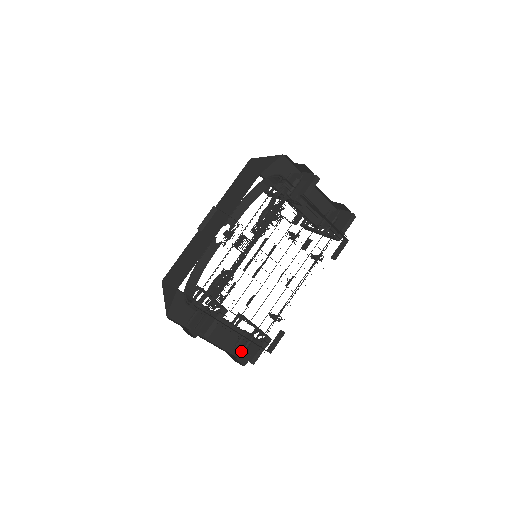
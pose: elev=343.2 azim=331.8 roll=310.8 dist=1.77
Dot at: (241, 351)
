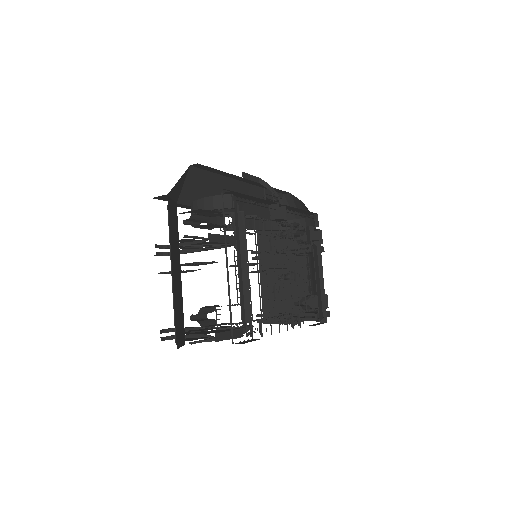
Dot at: occluded
